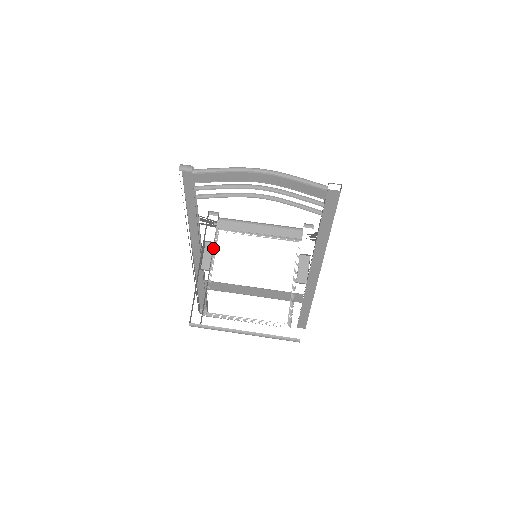
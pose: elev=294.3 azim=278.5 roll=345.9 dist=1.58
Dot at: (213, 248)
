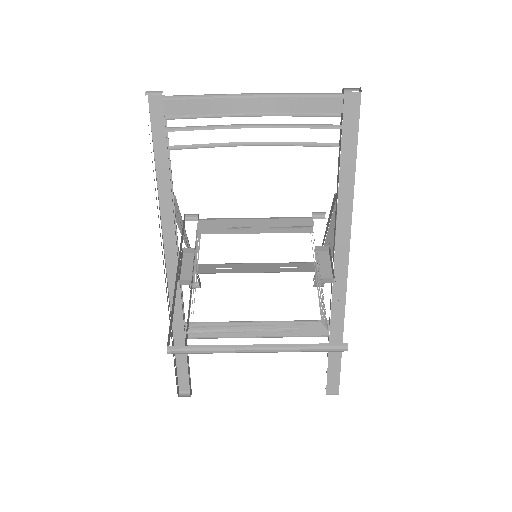
Dot at: (195, 249)
